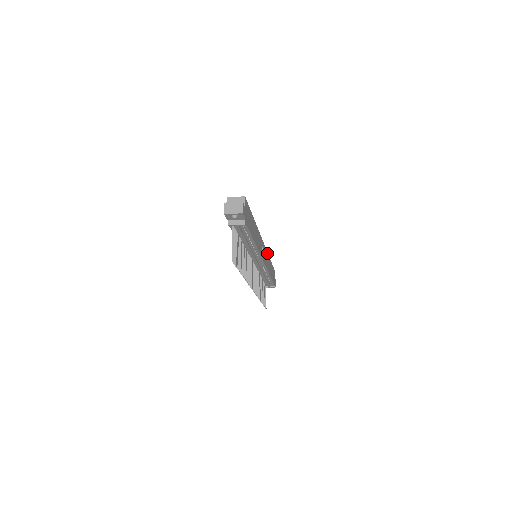
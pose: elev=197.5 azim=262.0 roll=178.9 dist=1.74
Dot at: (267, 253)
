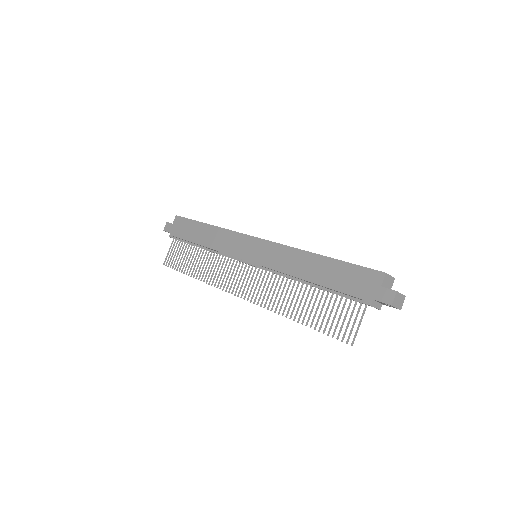
Dot at: occluded
